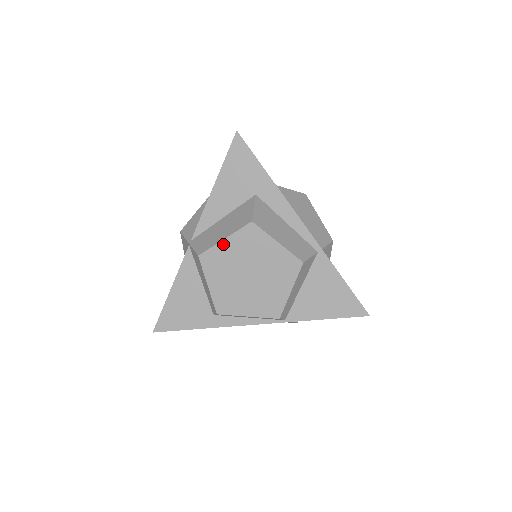
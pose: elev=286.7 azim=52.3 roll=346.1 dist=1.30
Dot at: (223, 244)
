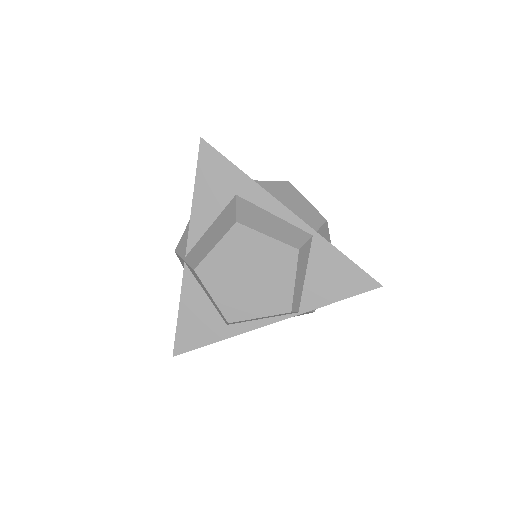
Dot at: (215, 252)
